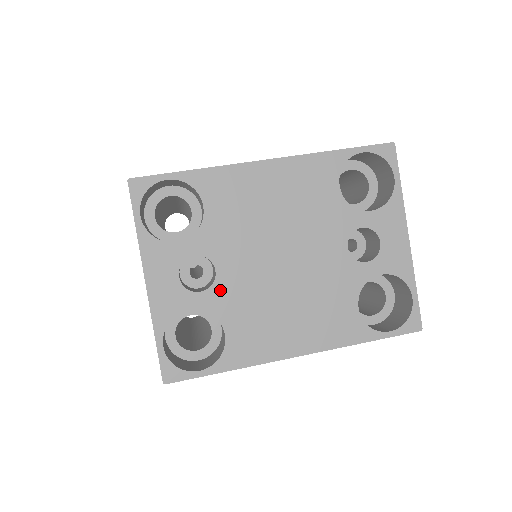
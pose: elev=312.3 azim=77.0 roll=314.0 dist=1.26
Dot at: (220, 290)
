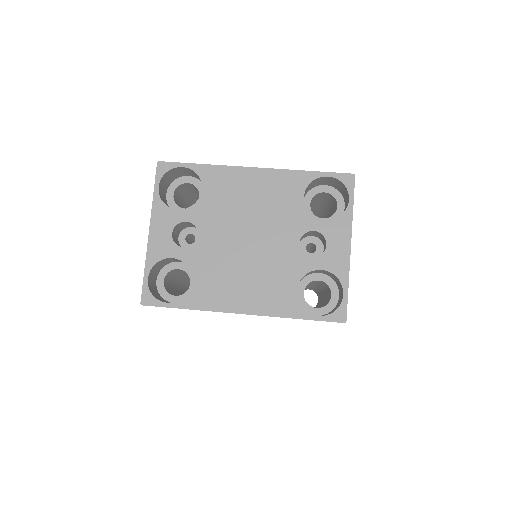
Dot at: (197, 250)
